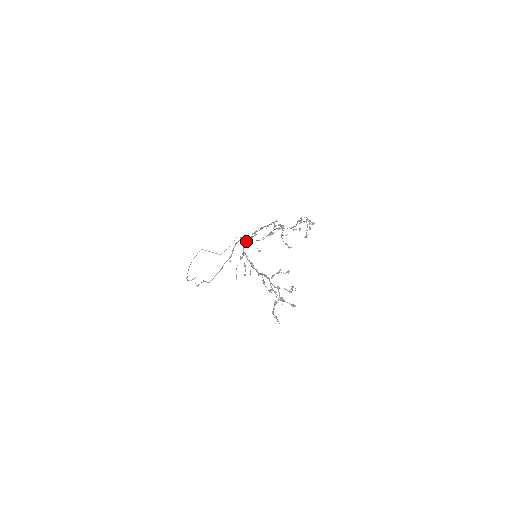
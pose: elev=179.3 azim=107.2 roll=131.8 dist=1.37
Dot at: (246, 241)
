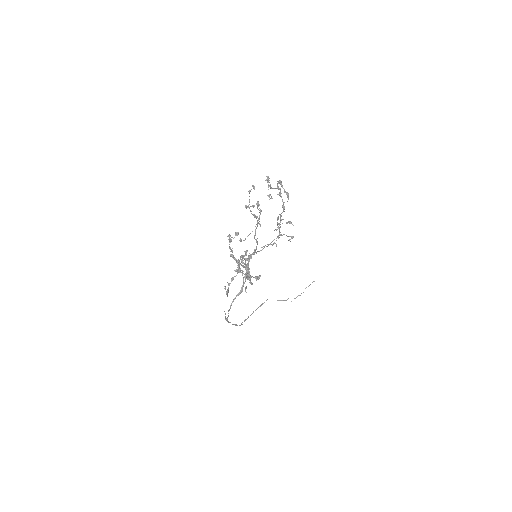
Dot at: occluded
